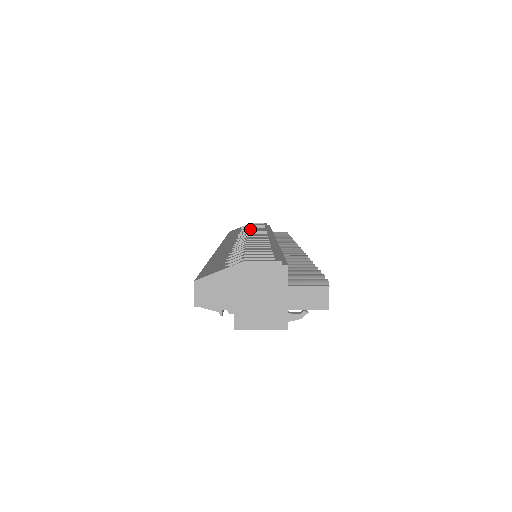
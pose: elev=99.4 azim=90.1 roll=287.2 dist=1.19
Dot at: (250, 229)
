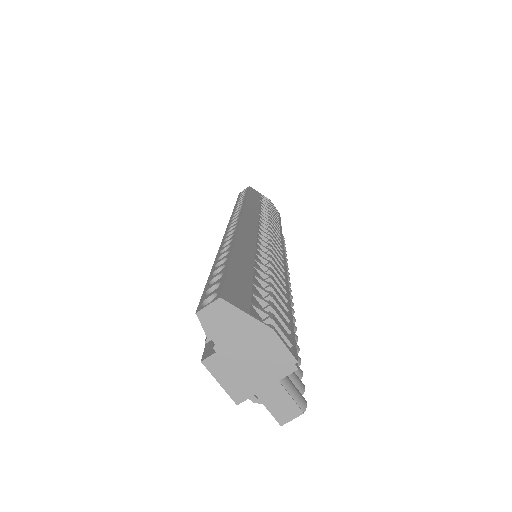
Dot at: occluded
